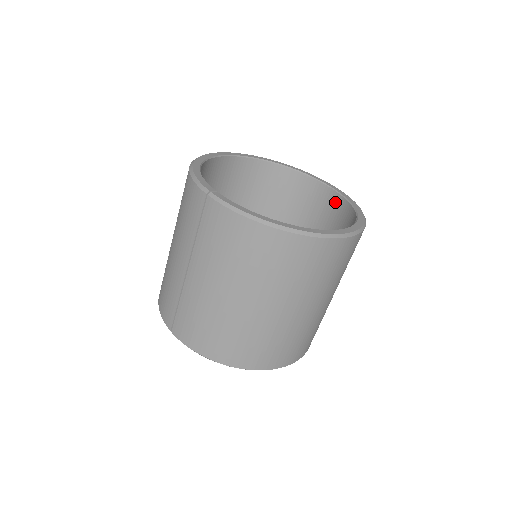
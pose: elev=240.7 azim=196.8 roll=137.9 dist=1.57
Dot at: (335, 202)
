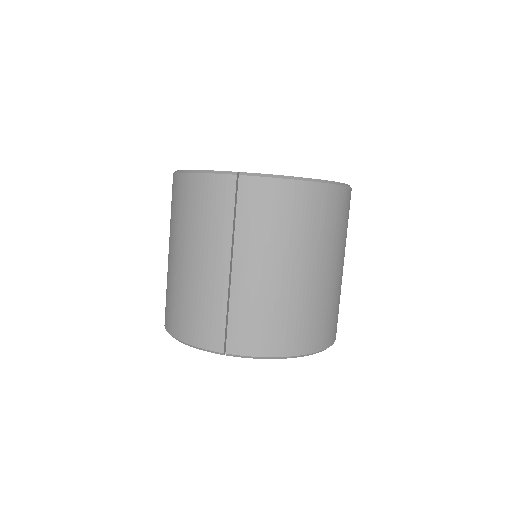
Dot at: occluded
